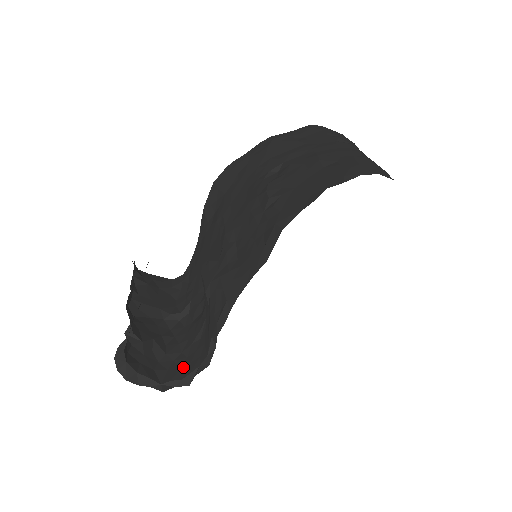
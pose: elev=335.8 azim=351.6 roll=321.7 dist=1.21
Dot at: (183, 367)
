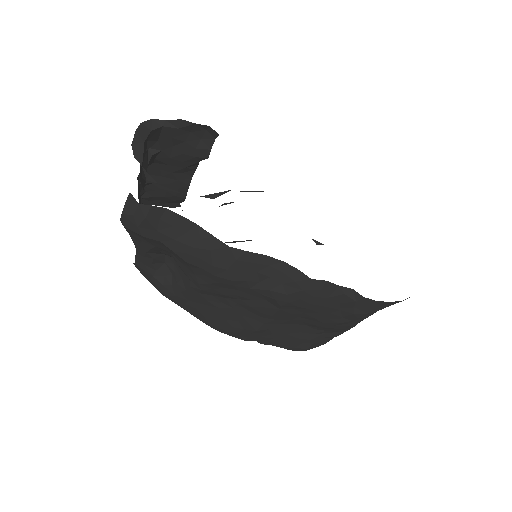
Dot at: occluded
